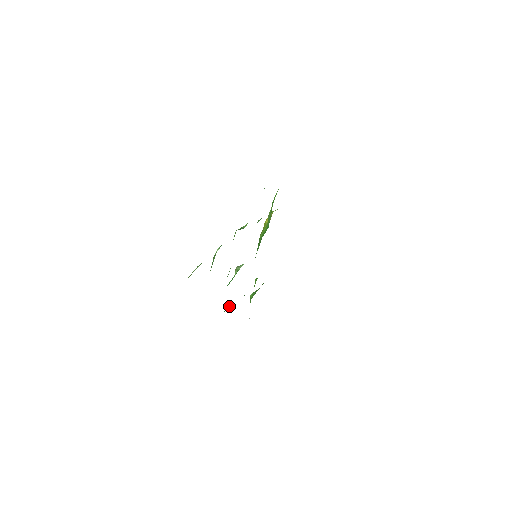
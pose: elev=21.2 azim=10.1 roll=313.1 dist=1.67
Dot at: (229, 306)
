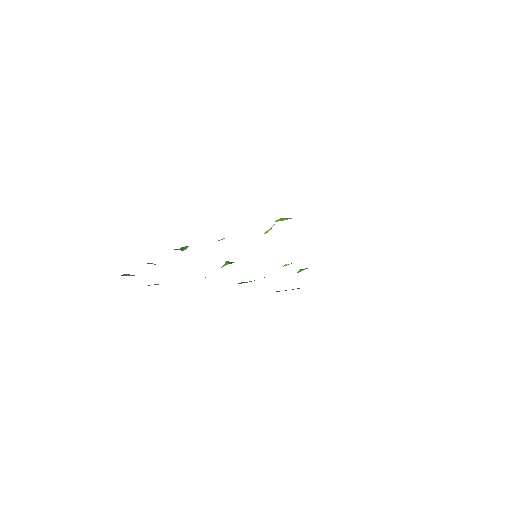
Dot at: (244, 282)
